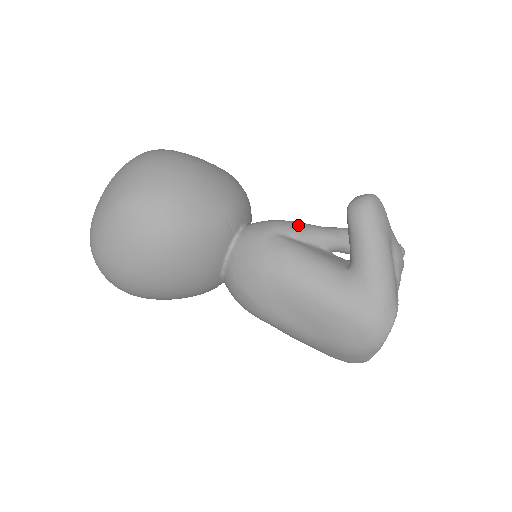
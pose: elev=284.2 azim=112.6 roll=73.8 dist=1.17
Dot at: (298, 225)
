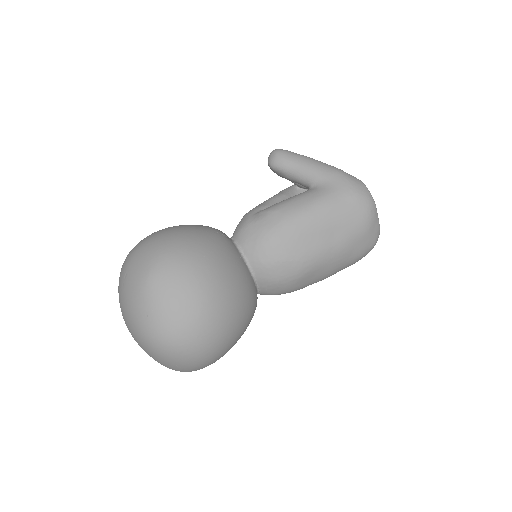
Dot at: (258, 205)
